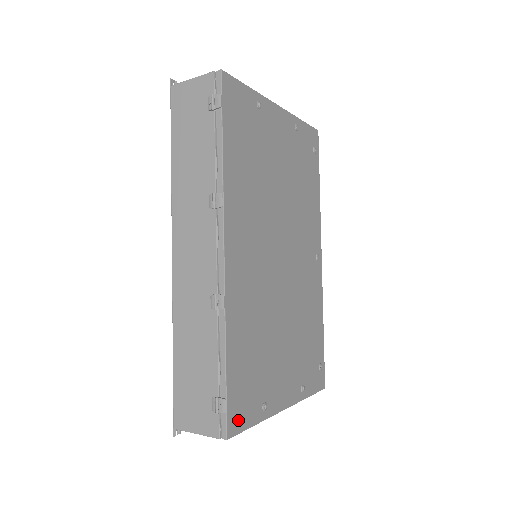
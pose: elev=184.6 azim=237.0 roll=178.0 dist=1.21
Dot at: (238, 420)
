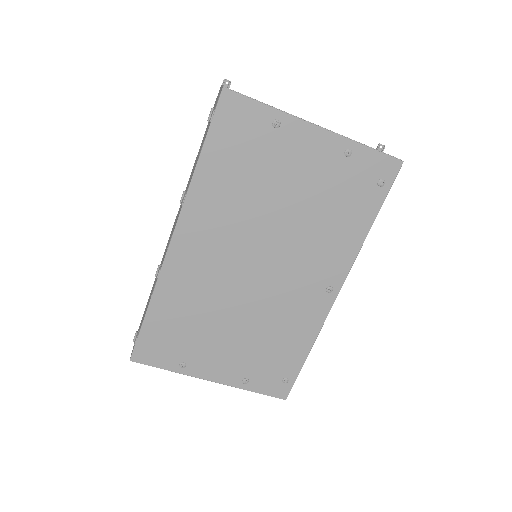
Dot at: (147, 356)
